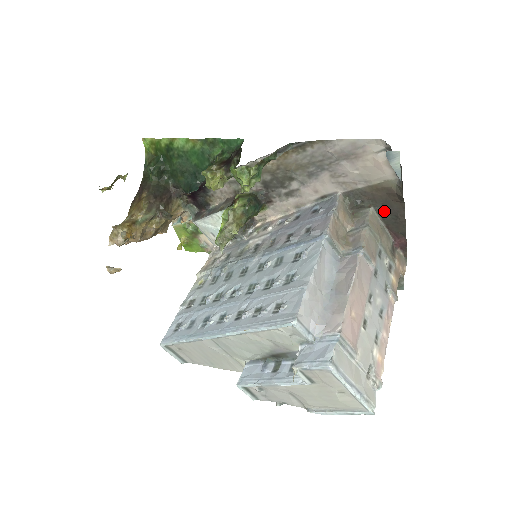
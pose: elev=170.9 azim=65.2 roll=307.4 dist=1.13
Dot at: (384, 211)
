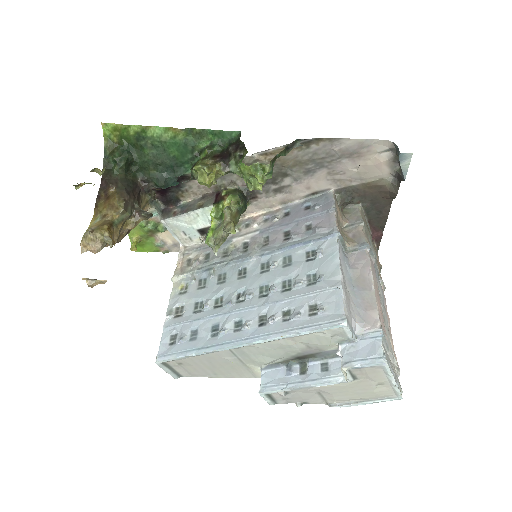
Dot at: (370, 207)
